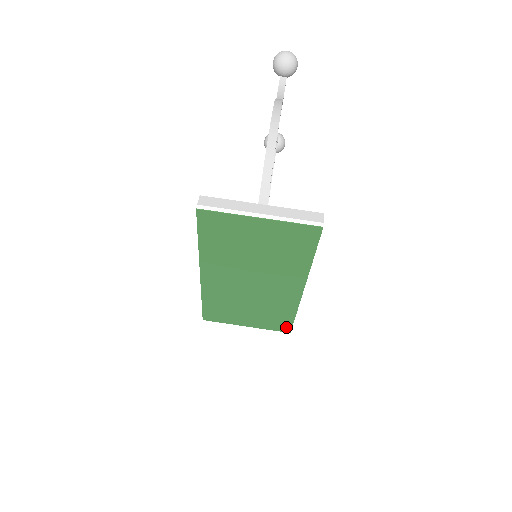
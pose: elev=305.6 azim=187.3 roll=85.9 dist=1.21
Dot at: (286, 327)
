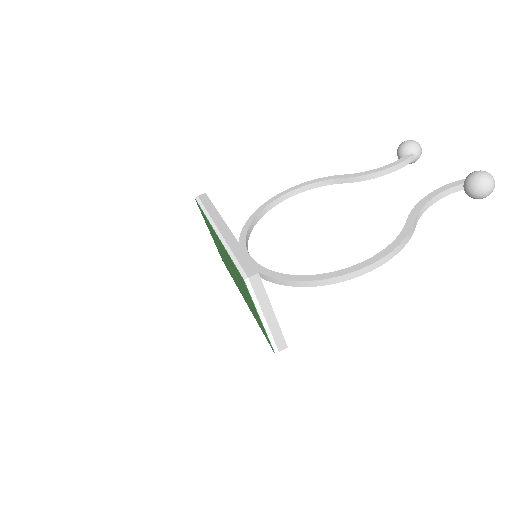
Dot at: occluded
